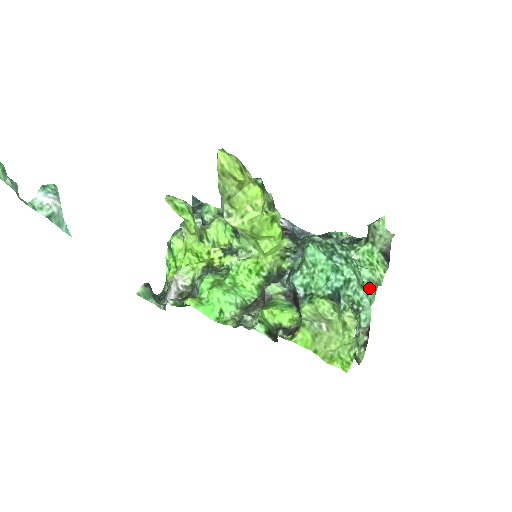
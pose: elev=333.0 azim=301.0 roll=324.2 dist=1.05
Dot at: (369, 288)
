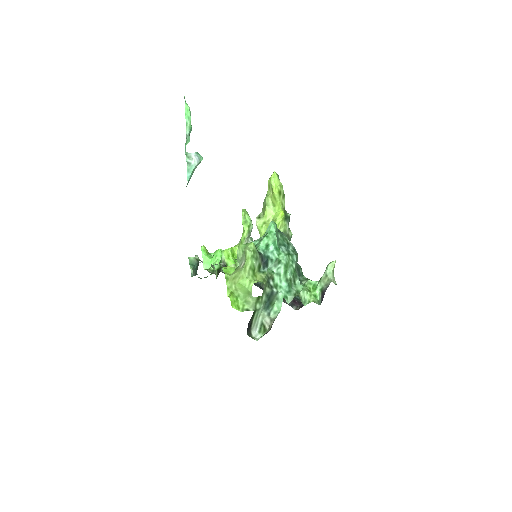
Dot at: (293, 292)
